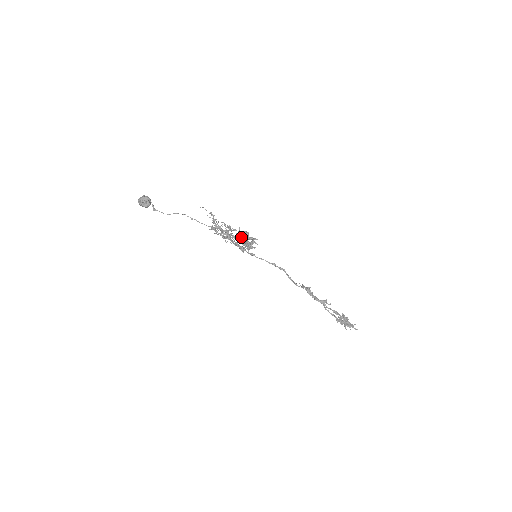
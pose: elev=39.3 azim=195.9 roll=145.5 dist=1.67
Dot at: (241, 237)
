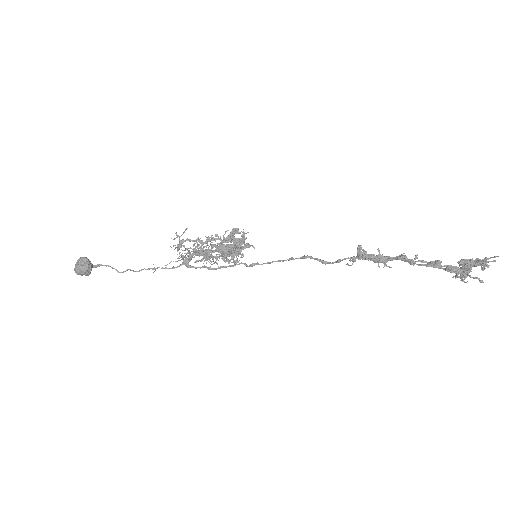
Dot at: occluded
